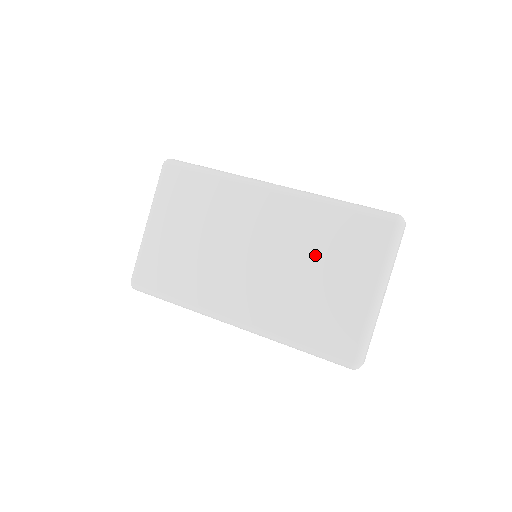
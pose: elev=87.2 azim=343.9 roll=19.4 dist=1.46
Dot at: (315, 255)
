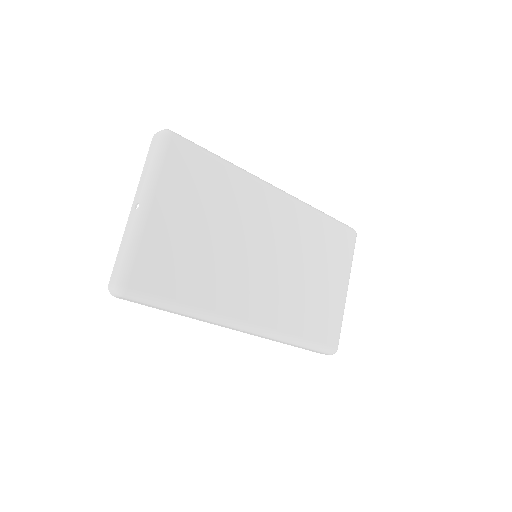
Dot at: (311, 257)
